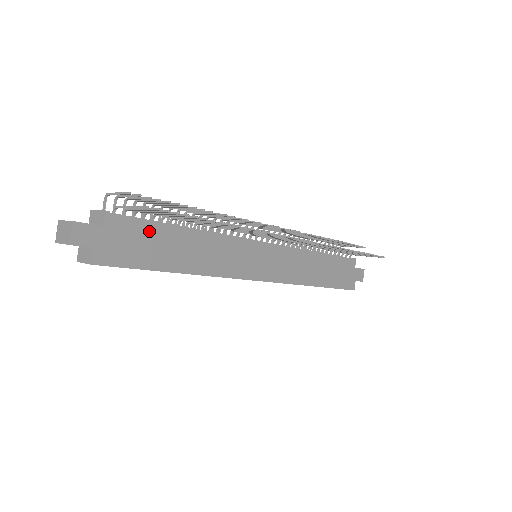
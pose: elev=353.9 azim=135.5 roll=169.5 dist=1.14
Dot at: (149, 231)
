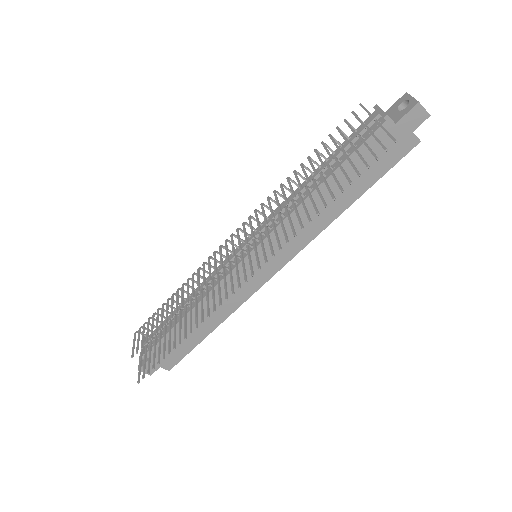
Dot at: occluded
